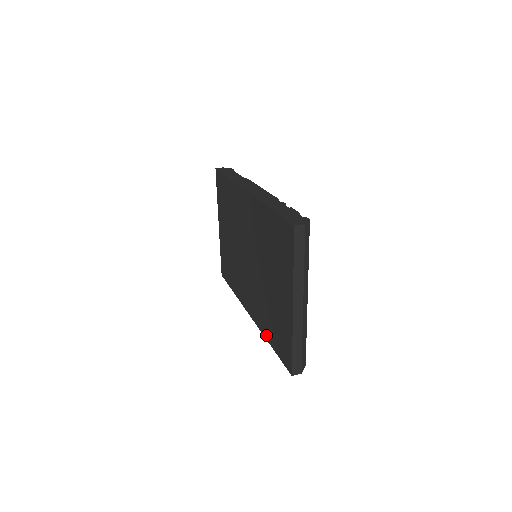
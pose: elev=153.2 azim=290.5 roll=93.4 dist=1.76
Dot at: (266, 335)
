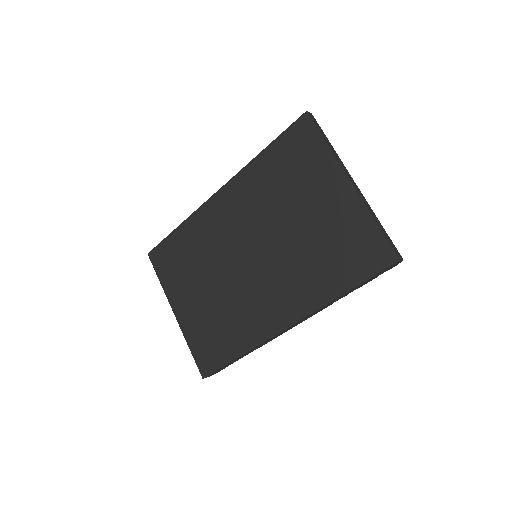
Dot at: (330, 294)
